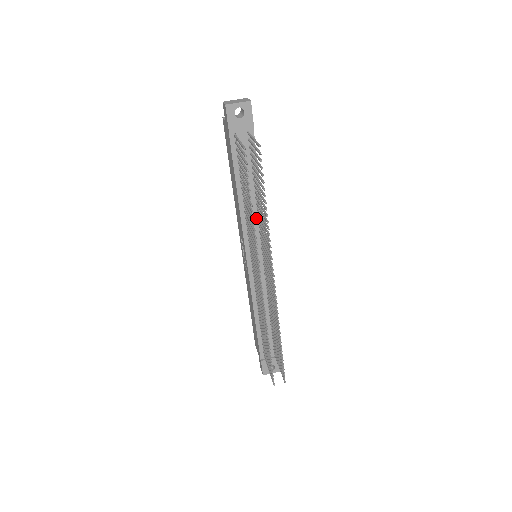
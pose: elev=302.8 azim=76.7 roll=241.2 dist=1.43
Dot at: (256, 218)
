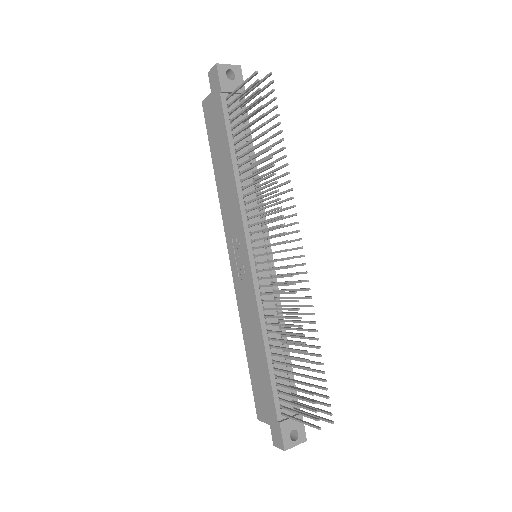
Dot at: occluded
